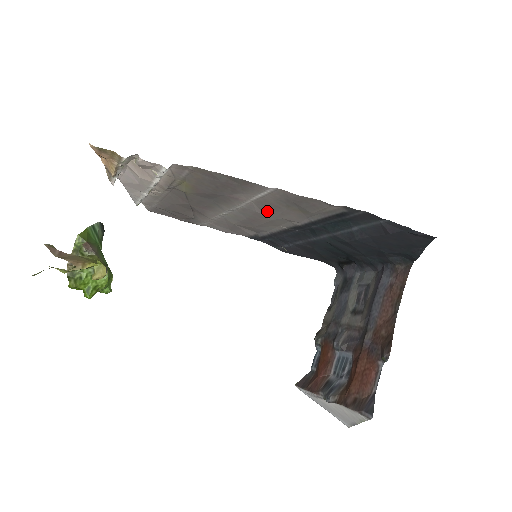
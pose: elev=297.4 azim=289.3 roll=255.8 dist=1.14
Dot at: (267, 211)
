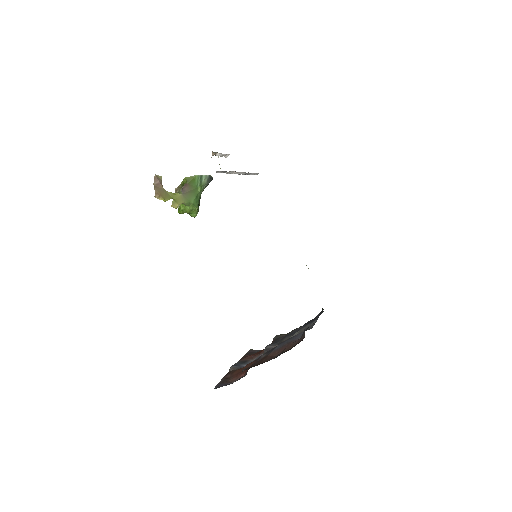
Dot at: occluded
